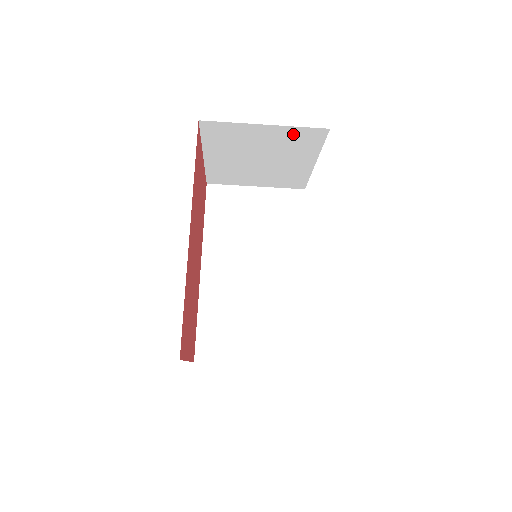
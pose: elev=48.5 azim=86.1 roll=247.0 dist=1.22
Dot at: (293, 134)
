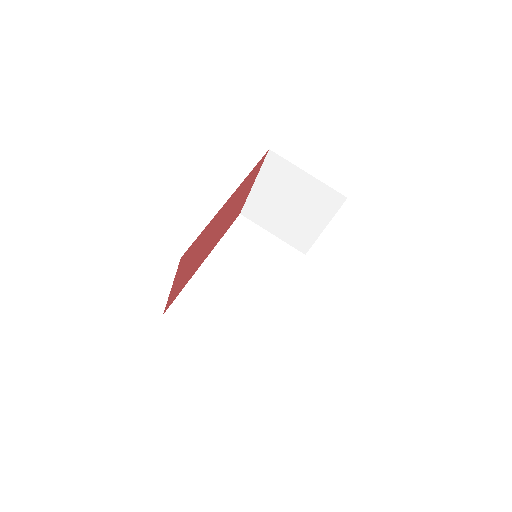
Dot at: (322, 191)
